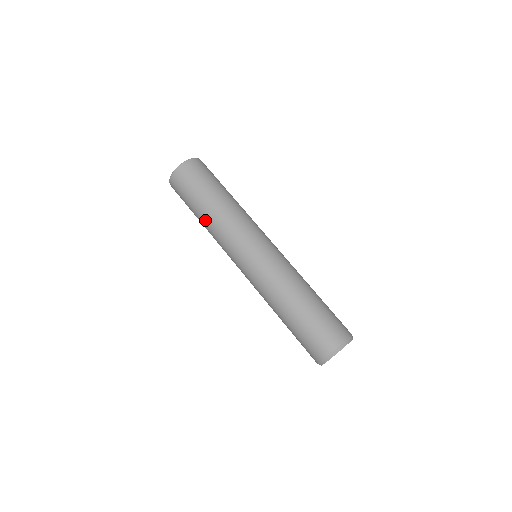
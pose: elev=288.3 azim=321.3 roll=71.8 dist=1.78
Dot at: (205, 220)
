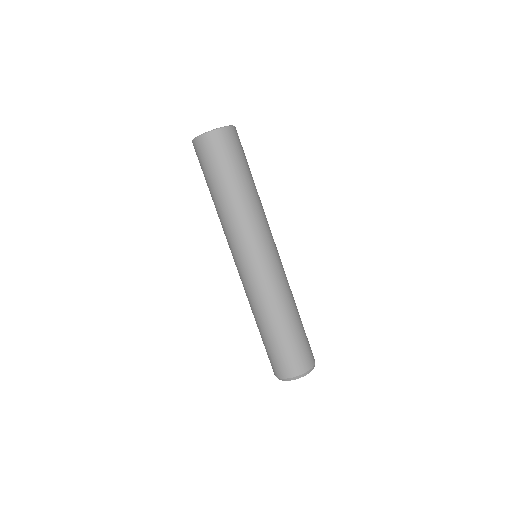
Dot at: (220, 202)
